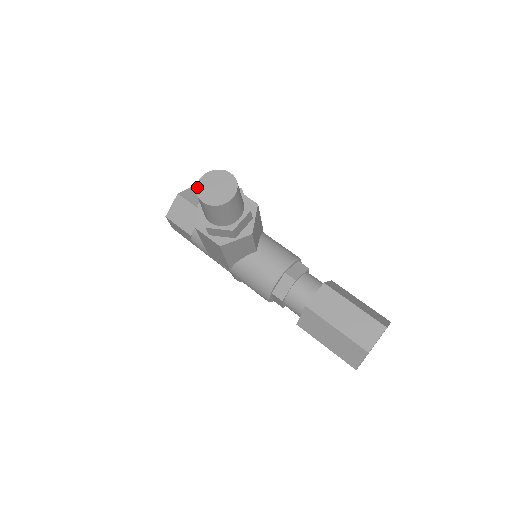
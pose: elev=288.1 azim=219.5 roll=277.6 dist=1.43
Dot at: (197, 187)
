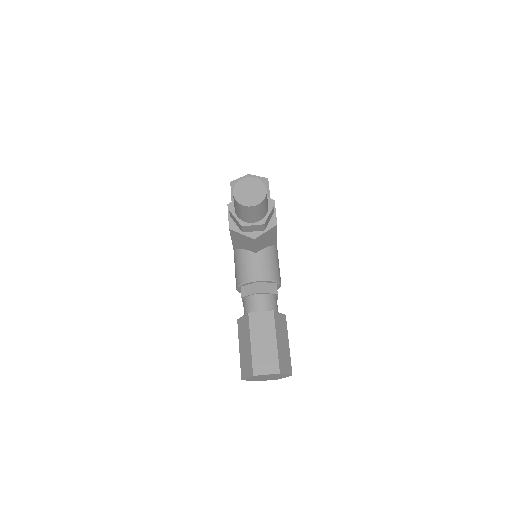
Dot at: (240, 181)
